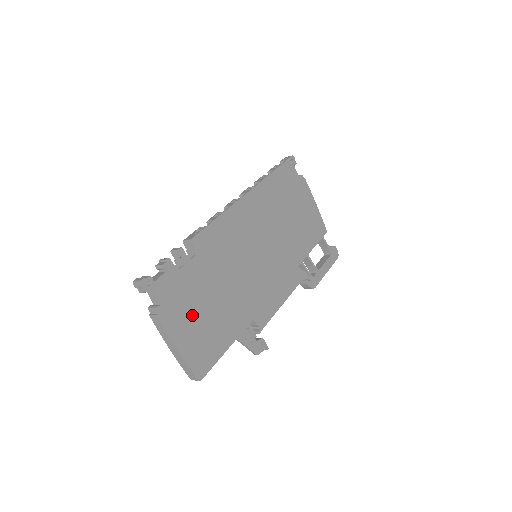
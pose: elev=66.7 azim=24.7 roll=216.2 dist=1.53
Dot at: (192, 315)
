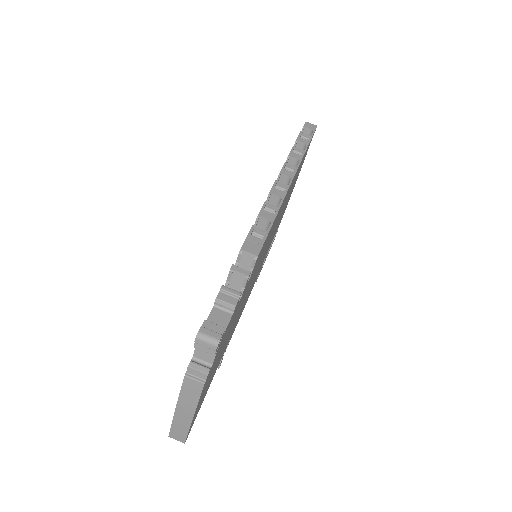
Dot at: (216, 362)
